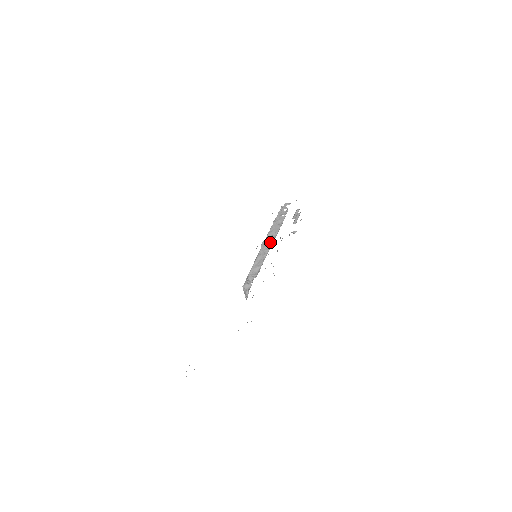
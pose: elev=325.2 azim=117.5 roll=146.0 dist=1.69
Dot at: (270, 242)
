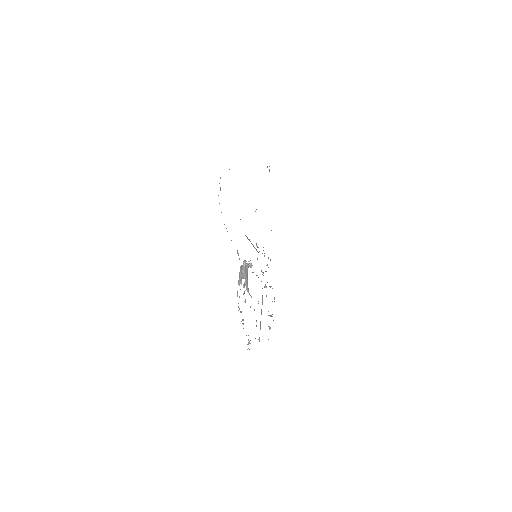
Dot at: occluded
